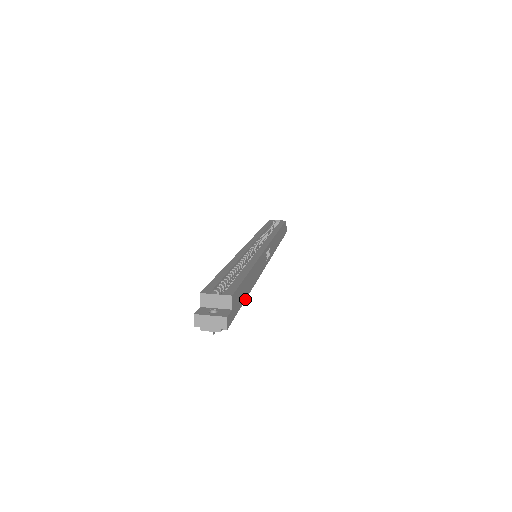
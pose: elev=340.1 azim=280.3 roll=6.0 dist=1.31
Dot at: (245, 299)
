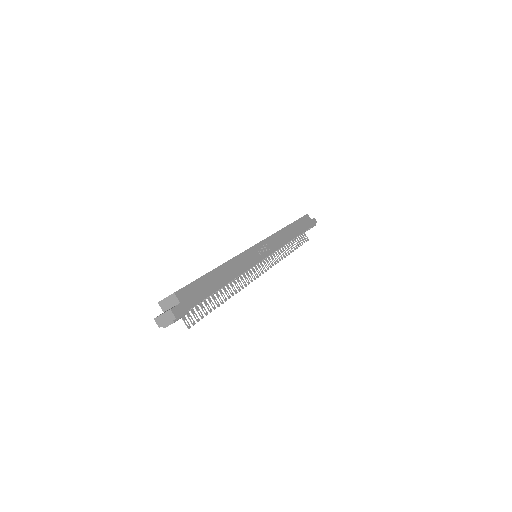
Dot at: (214, 292)
